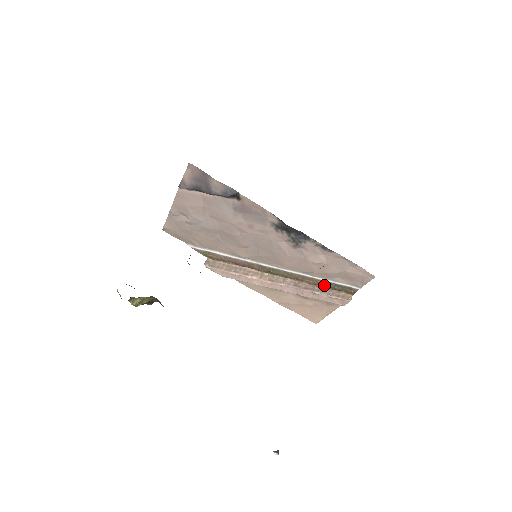
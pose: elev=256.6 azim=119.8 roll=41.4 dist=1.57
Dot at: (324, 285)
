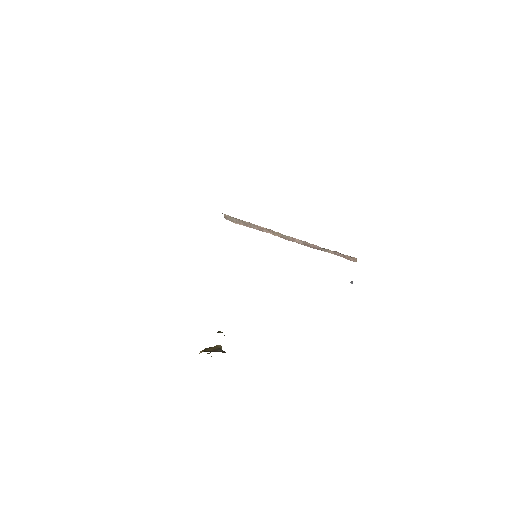
Dot at: occluded
